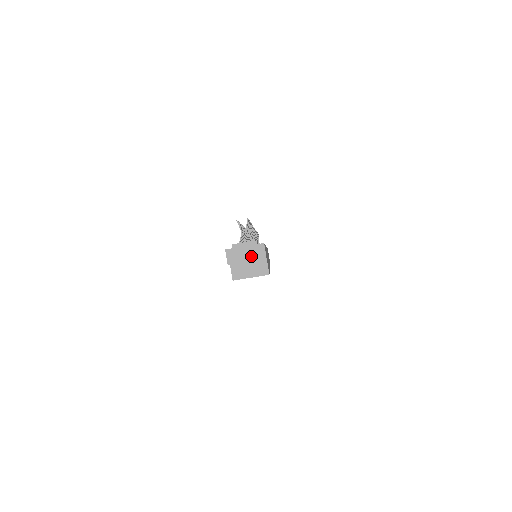
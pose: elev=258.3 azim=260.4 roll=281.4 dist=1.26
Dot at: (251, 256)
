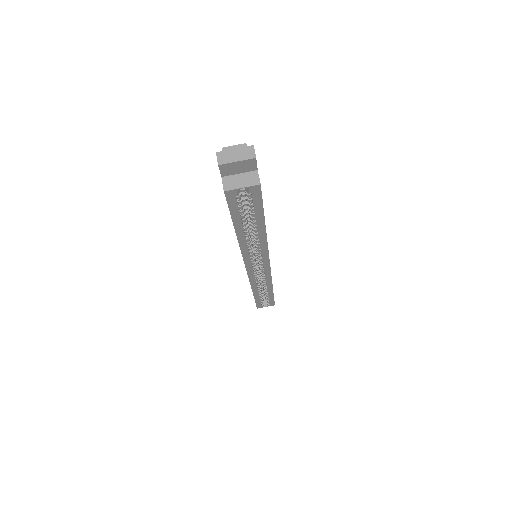
Dot at: (241, 156)
